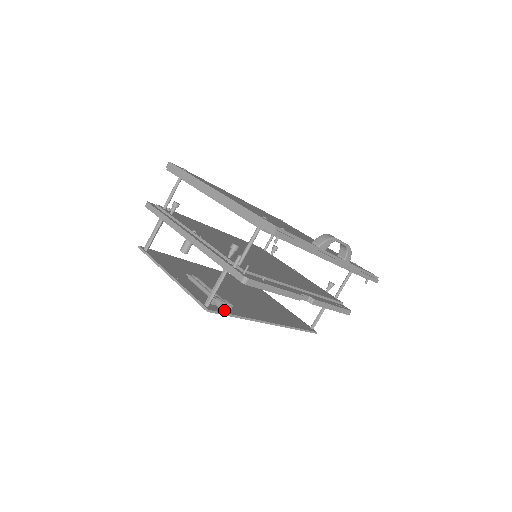
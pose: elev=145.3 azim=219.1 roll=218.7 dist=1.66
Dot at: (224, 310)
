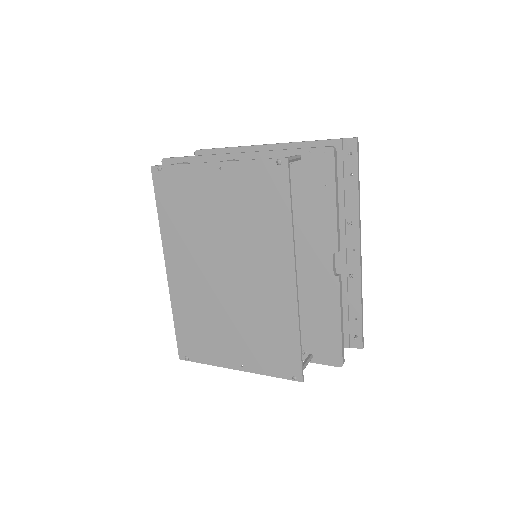
Dot at: (284, 192)
